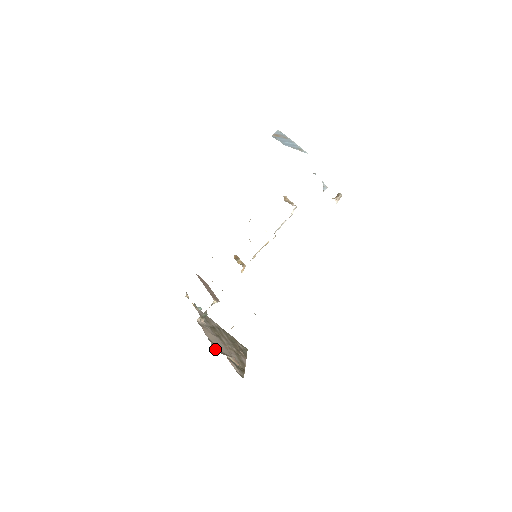
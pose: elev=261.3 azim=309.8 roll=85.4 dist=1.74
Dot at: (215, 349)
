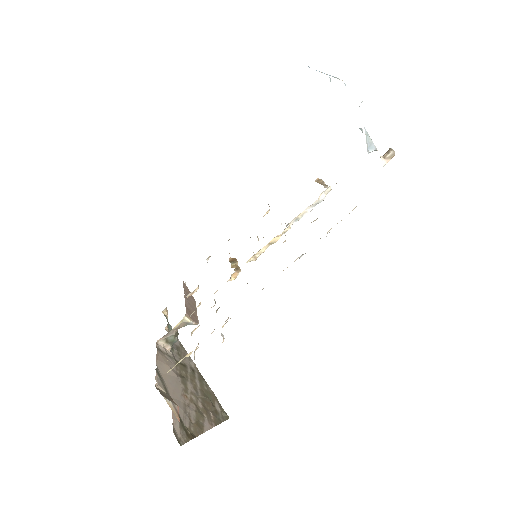
Dot at: (157, 386)
